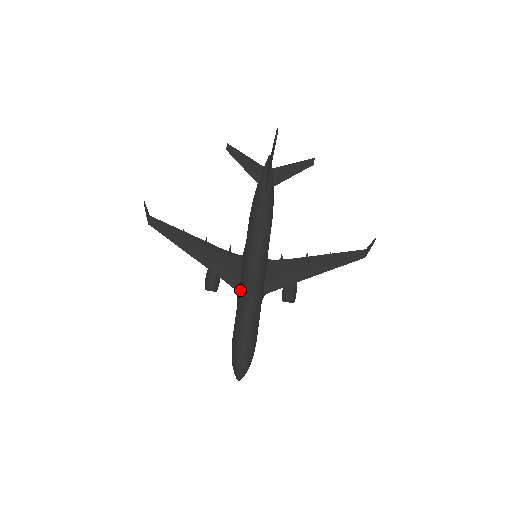
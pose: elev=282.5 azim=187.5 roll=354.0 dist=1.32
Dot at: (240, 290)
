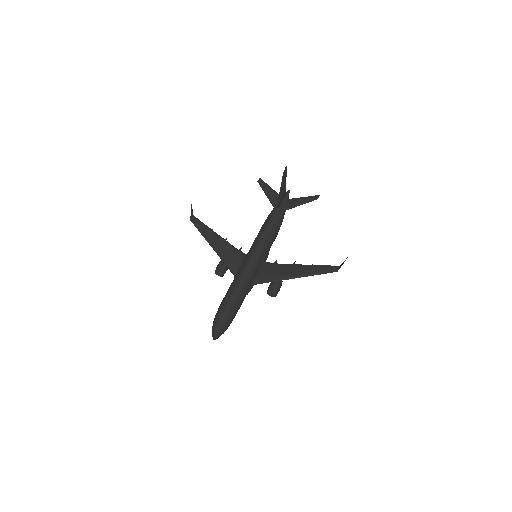
Dot at: (235, 276)
